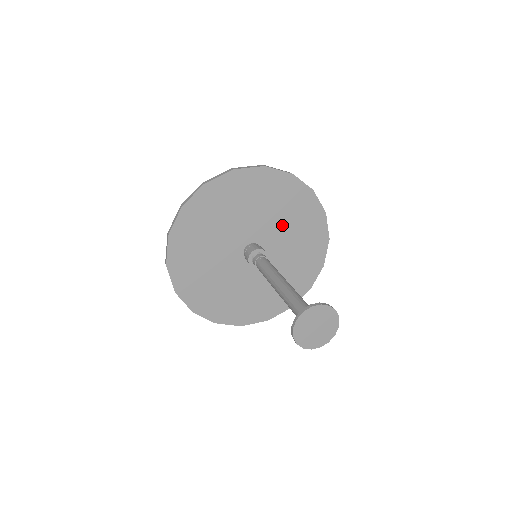
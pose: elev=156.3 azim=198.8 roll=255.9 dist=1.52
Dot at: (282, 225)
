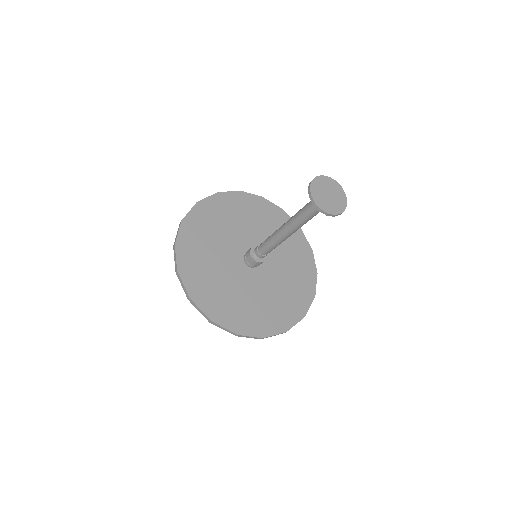
Dot at: (283, 269)
